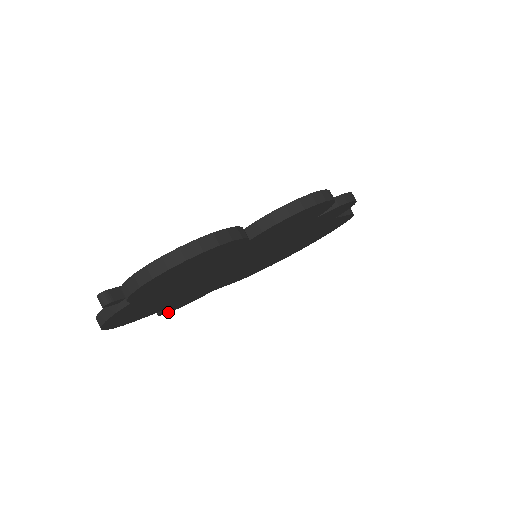
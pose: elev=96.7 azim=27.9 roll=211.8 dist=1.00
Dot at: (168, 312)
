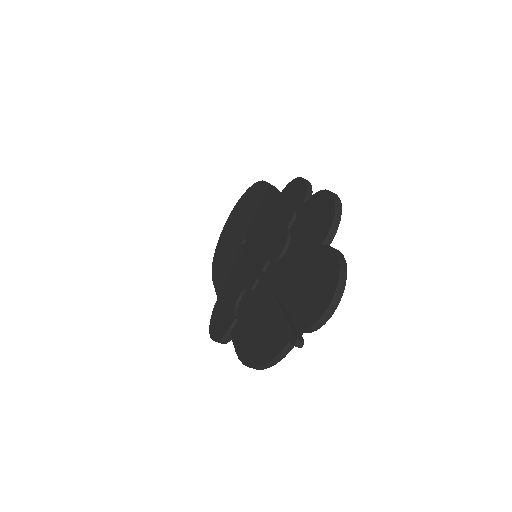
Dot at: occluded
